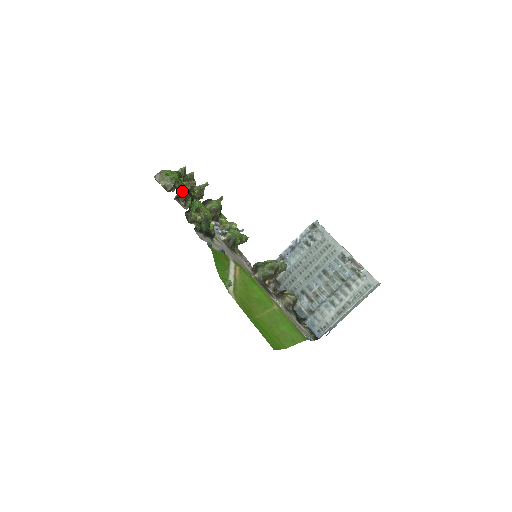
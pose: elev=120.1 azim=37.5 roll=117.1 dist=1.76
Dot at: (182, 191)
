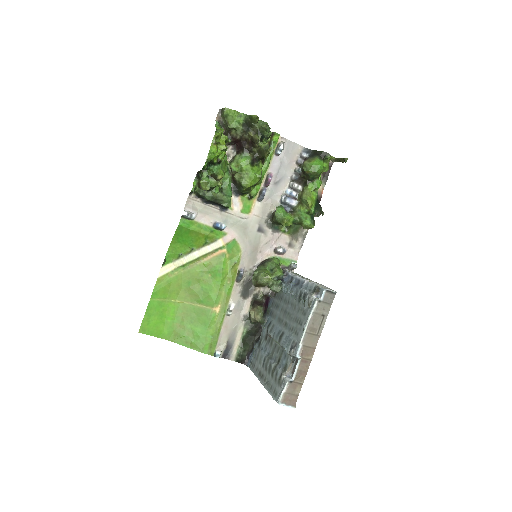
Dot at: (241, 140)
